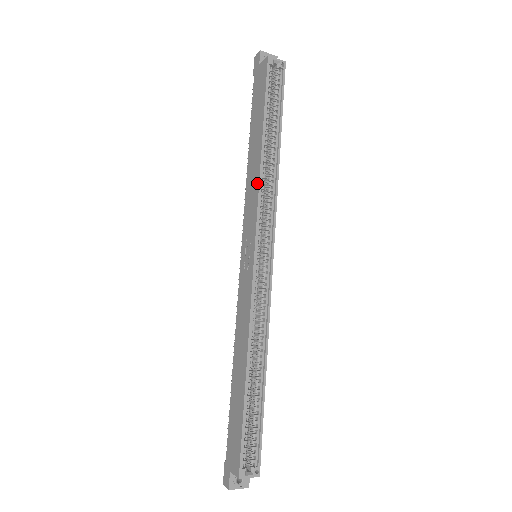
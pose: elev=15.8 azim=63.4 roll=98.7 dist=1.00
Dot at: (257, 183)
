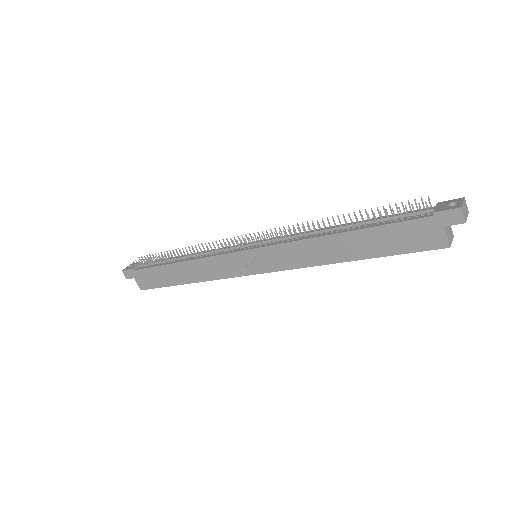
Dot at: (311, 264)
